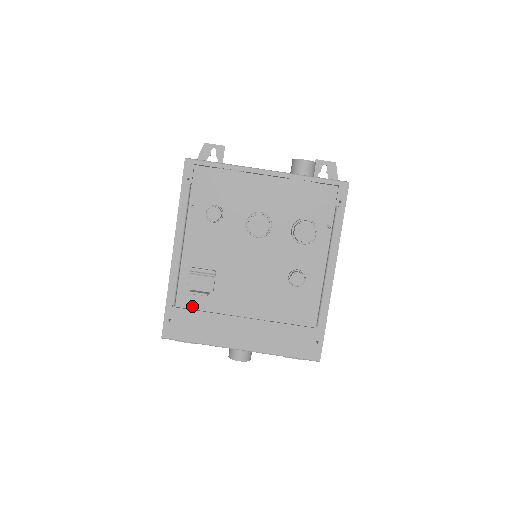
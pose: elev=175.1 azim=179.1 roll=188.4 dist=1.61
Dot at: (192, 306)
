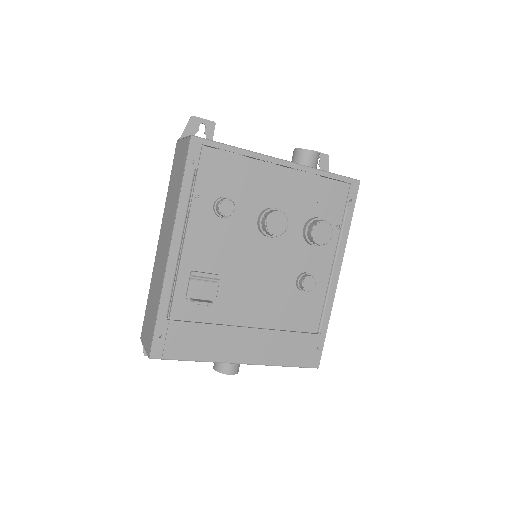
Dot at: (189, 317)
